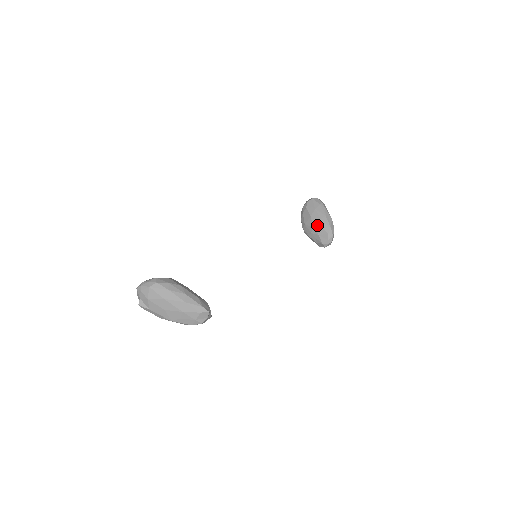
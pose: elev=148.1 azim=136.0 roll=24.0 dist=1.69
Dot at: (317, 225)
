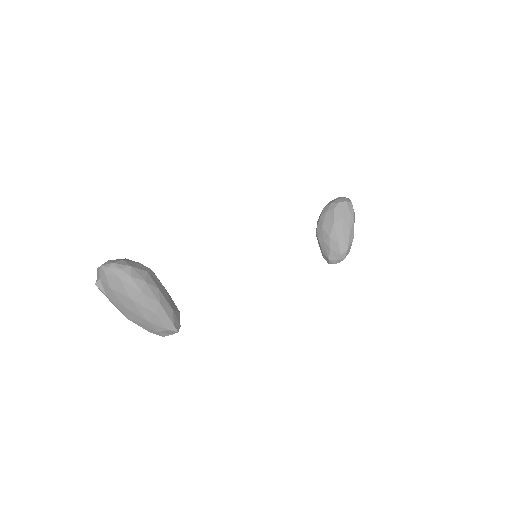
Dot at: (335, 238)
